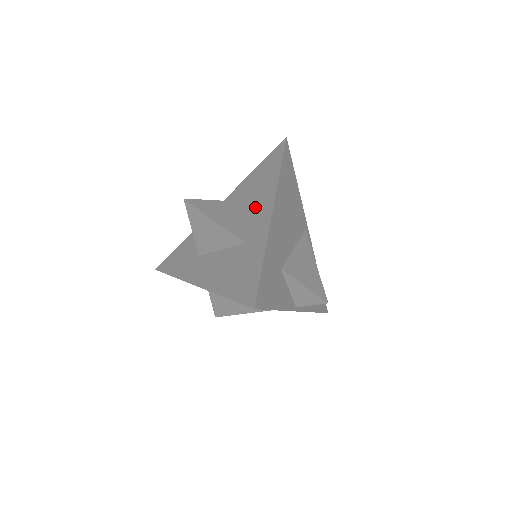
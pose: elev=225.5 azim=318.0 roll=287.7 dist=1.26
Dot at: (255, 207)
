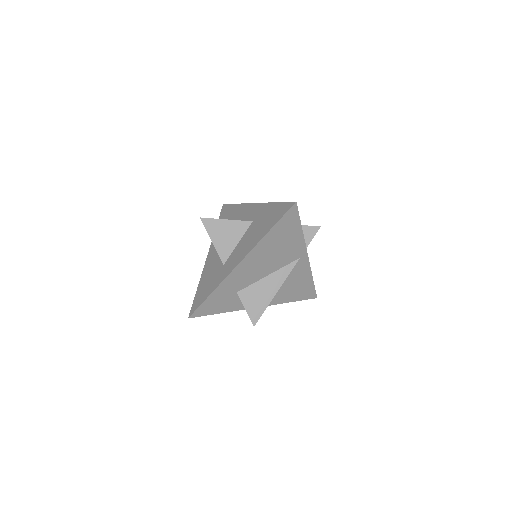
Dot at: (240, 218)
